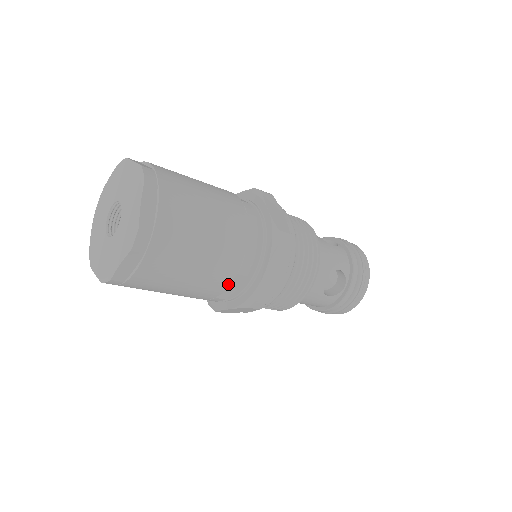
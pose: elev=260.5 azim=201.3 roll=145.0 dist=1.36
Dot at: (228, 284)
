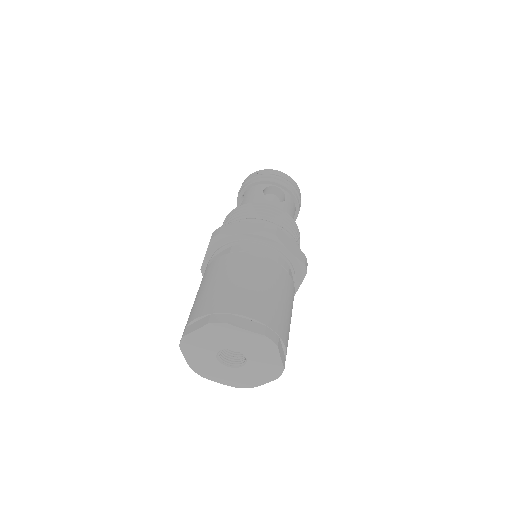
Dot at: occluded
